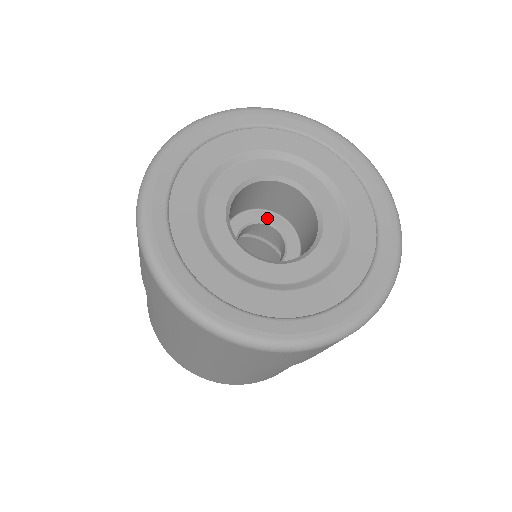
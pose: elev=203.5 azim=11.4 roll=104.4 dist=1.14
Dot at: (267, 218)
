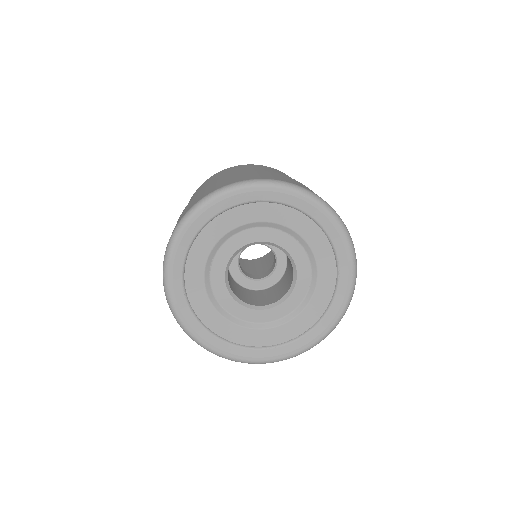
Dot at: occluded
